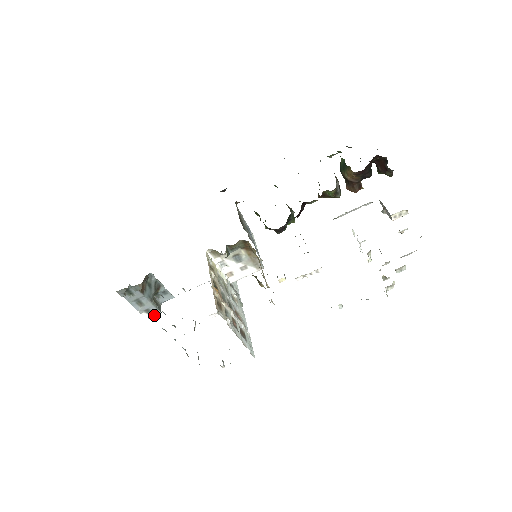
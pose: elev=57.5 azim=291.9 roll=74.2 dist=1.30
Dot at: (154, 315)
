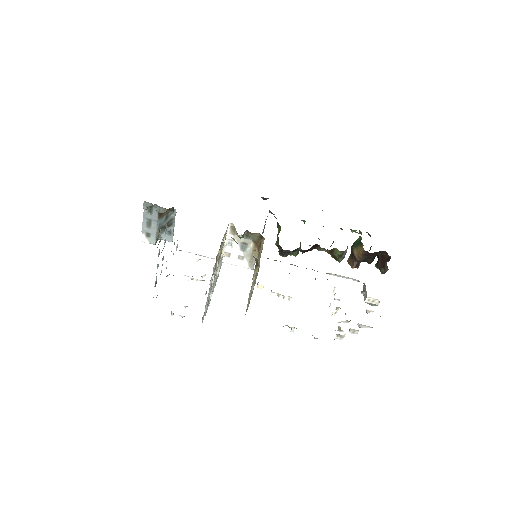
Dot at: (149, 242)
